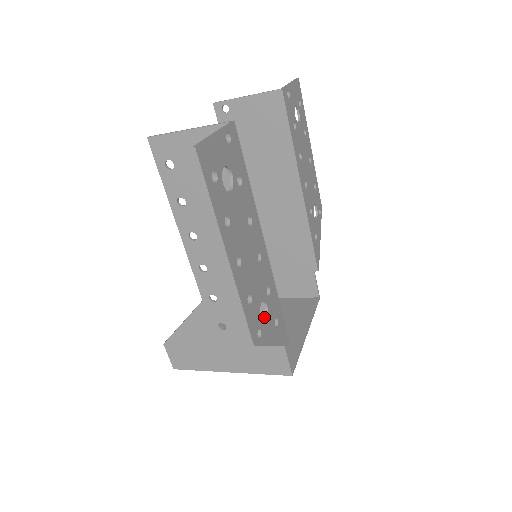
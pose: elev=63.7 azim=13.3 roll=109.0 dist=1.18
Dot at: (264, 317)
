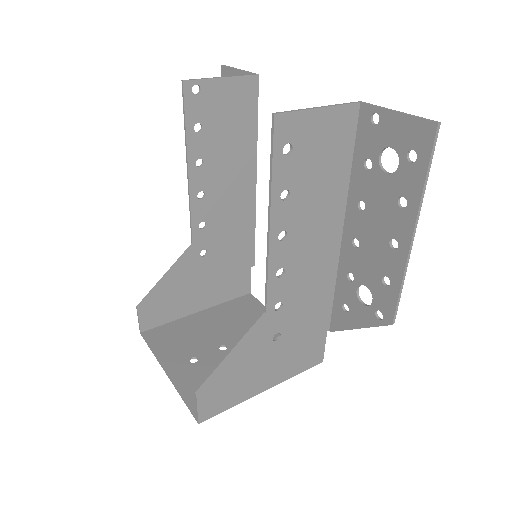
Dot at: (320, 309)
